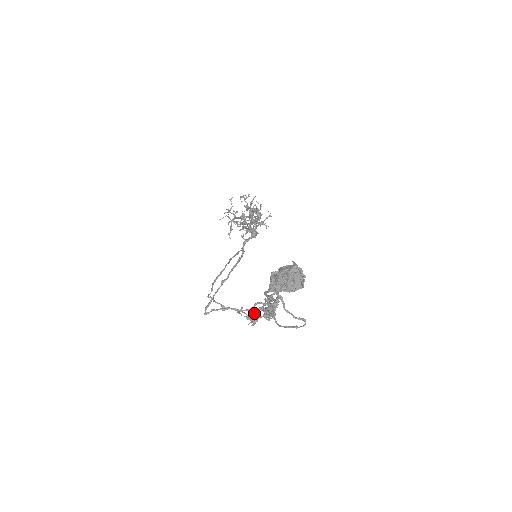
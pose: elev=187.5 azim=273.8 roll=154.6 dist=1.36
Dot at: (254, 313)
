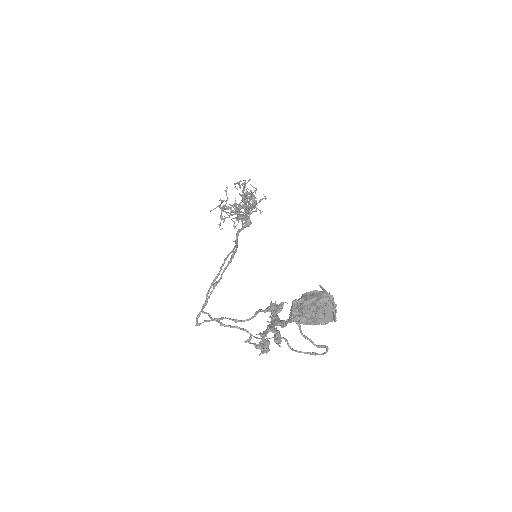
Dot at: (264, 338)
